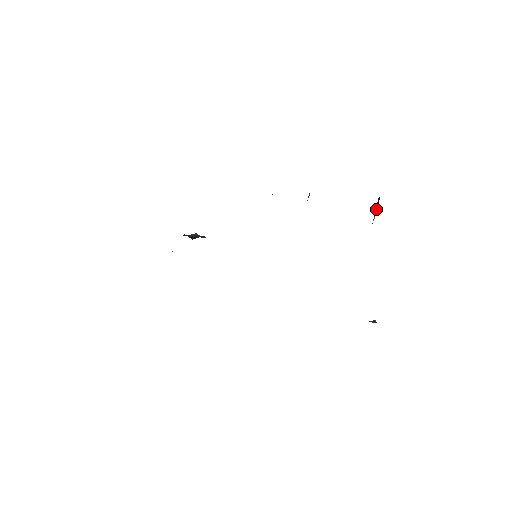
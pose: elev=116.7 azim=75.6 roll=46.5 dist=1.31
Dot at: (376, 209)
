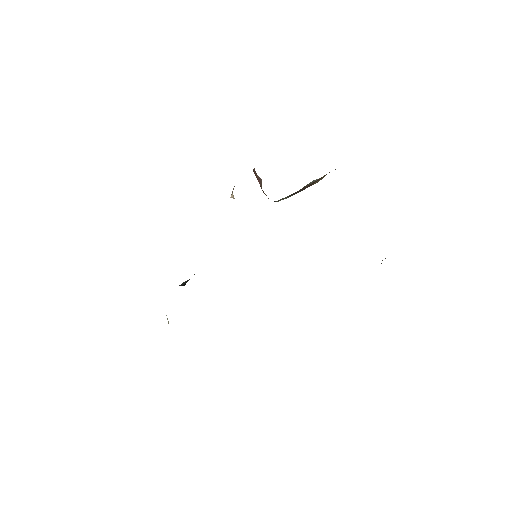
Dot at: occluded
